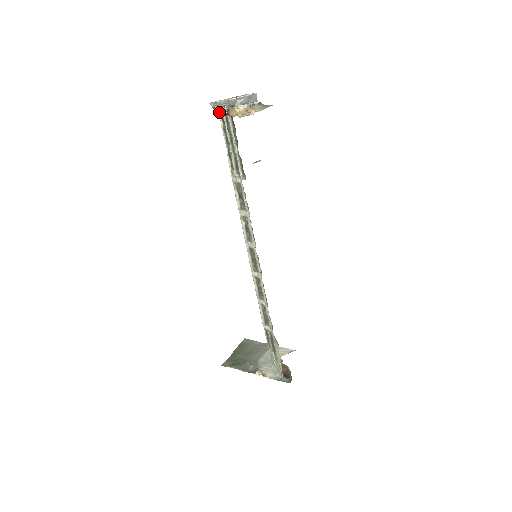
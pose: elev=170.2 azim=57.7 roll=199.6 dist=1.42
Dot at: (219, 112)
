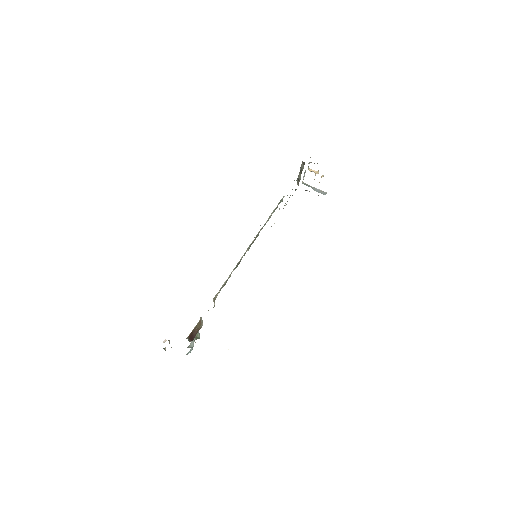
Dot at: (299, 181)
